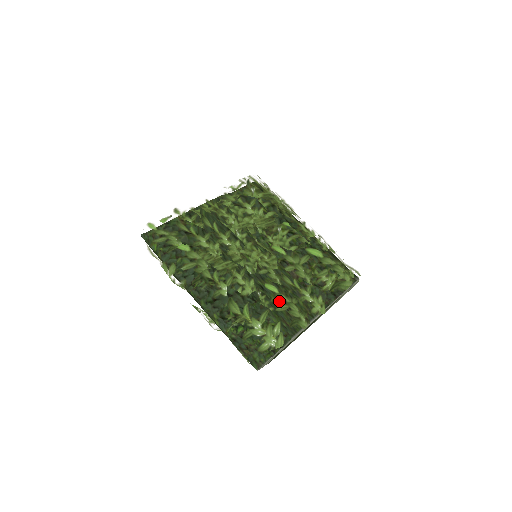
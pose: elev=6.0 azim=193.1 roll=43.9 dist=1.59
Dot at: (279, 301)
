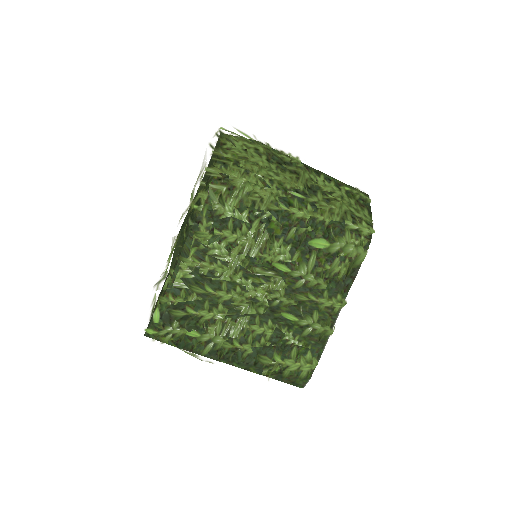
Dot at: (301, 328)
